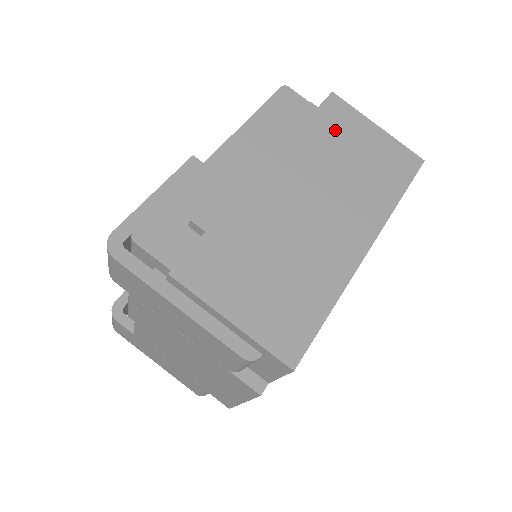
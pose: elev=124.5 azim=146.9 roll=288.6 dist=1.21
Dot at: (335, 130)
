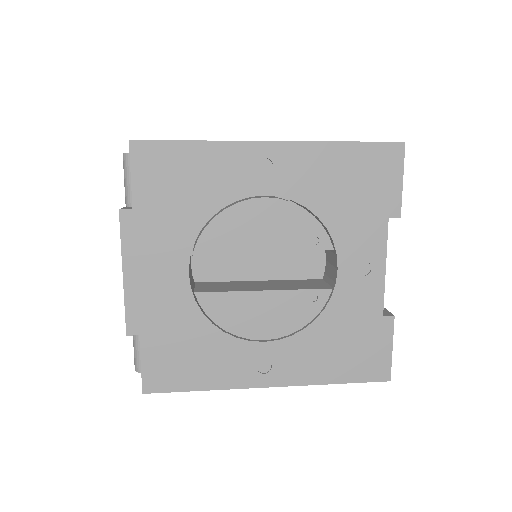
Dot at: occluded
